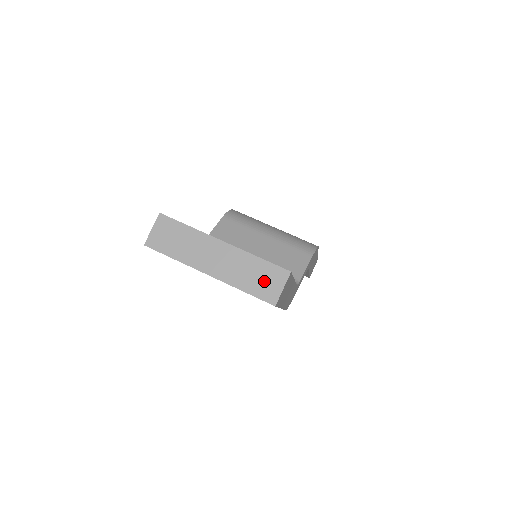
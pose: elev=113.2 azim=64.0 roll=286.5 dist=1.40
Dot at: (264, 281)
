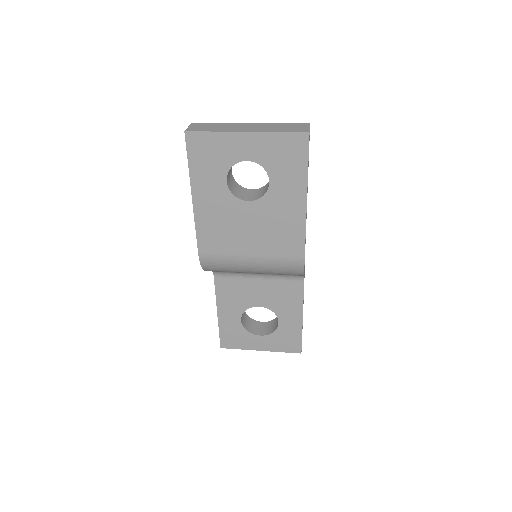
Dot at: (293, 128)
